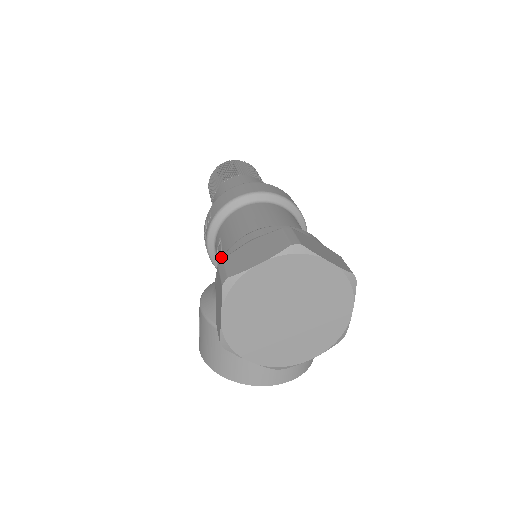
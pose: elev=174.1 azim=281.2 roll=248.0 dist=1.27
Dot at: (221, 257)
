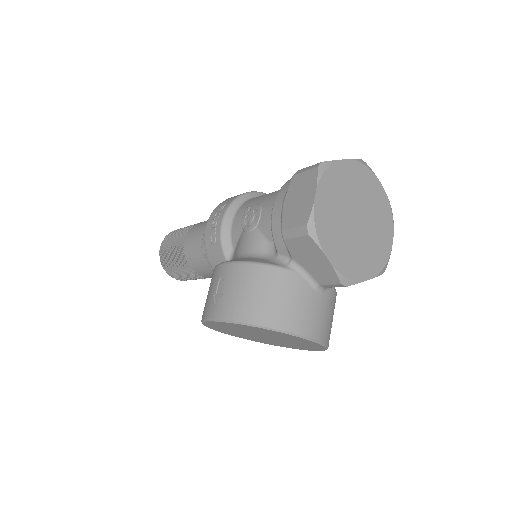
Dot at: (262, 207)
